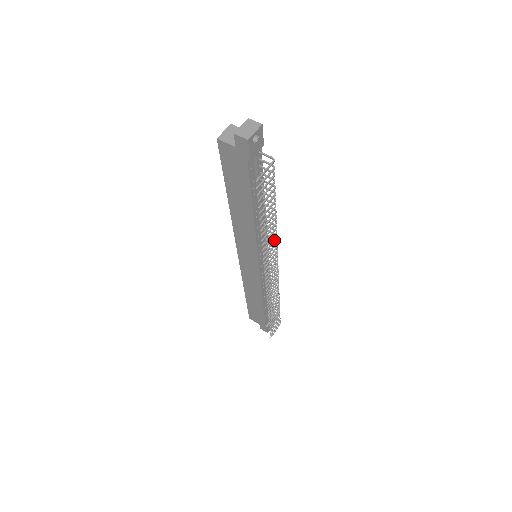
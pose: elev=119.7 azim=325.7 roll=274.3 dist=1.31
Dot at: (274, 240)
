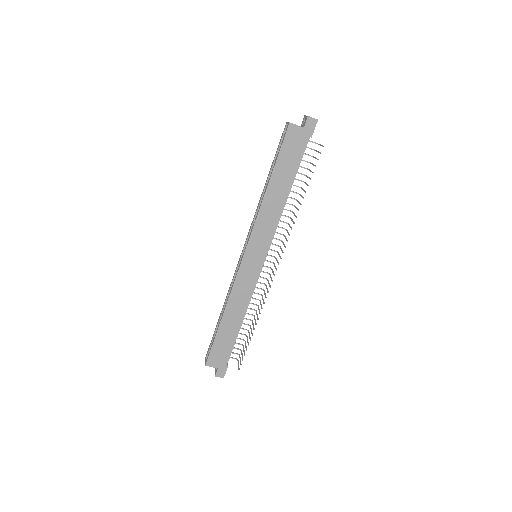
Dot at: (289, 224)
